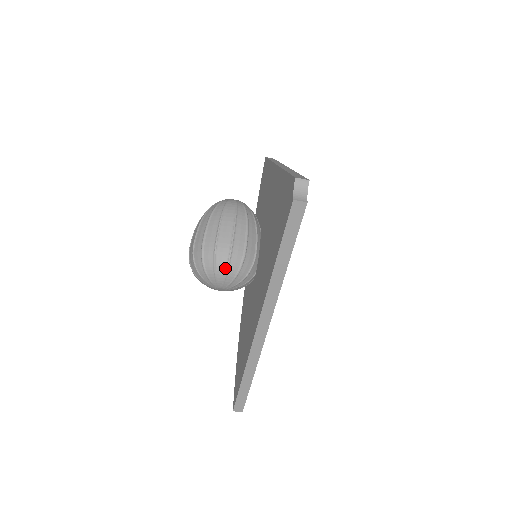
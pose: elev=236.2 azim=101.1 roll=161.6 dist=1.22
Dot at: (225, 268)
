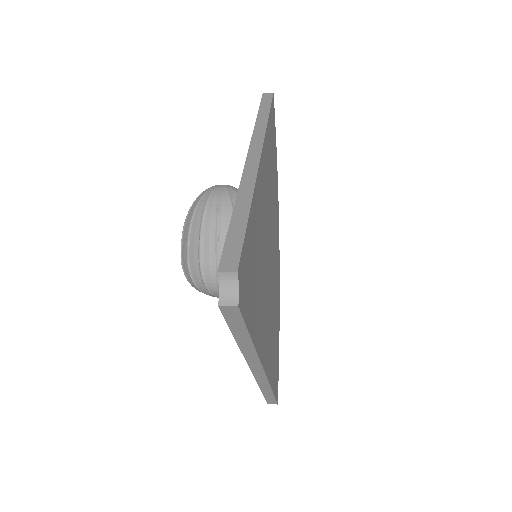
Dot at: (217, 286)
